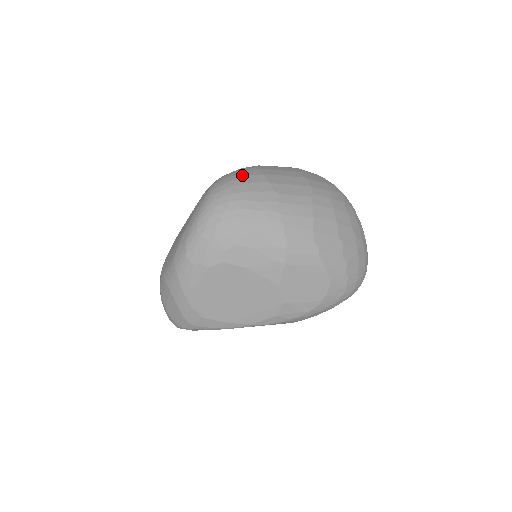
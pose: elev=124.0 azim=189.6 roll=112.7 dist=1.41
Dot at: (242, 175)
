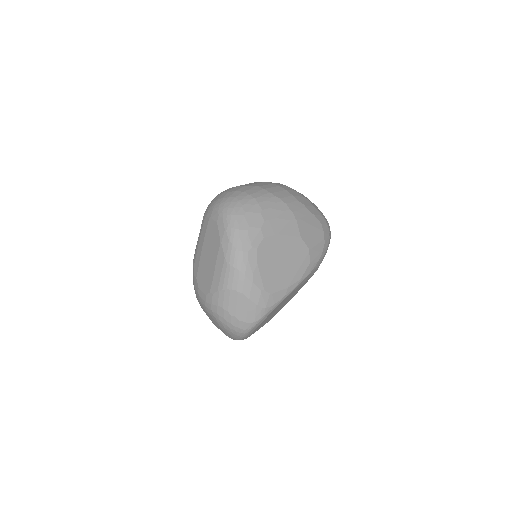
Dot at: (226, 192)
